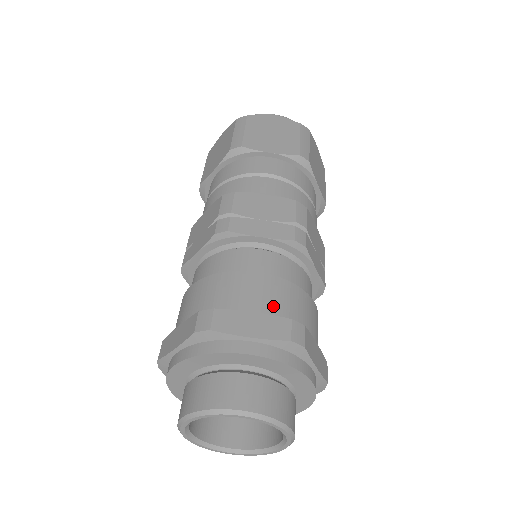
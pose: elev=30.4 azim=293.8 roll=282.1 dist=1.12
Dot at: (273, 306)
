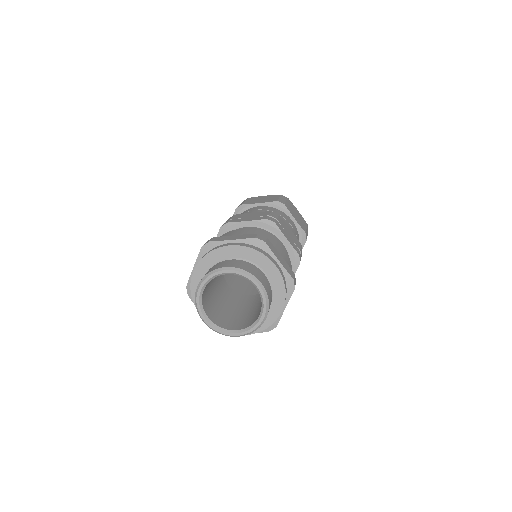
Dot at: occluded
